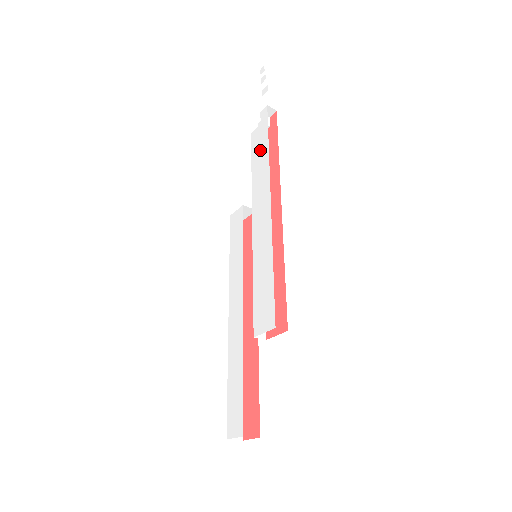
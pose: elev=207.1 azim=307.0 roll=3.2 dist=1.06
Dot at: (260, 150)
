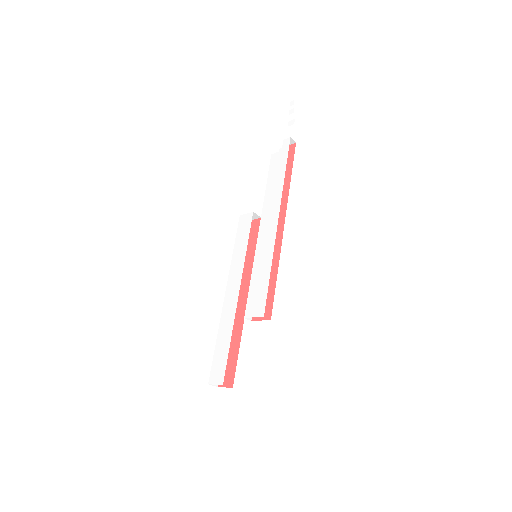
Dot at: (277, 173)
